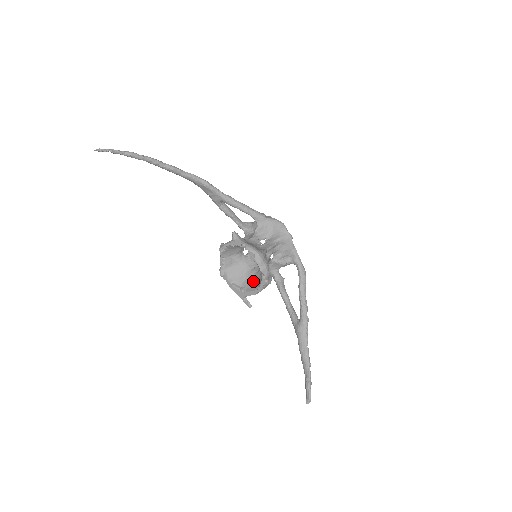
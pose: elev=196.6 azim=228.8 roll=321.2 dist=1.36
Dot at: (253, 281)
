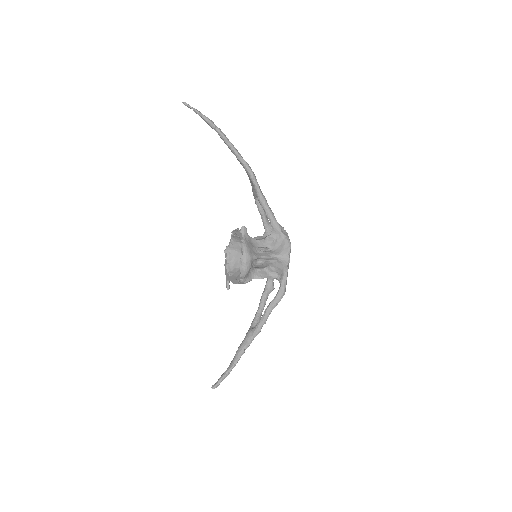
Dot at: occluded
